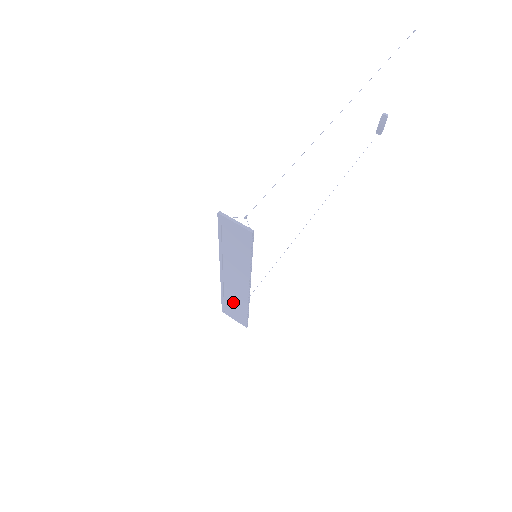
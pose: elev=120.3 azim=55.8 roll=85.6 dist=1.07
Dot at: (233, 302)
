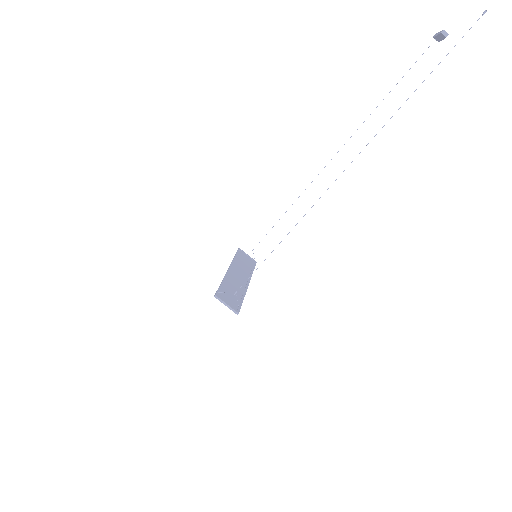
Dot at: (242, 263)
